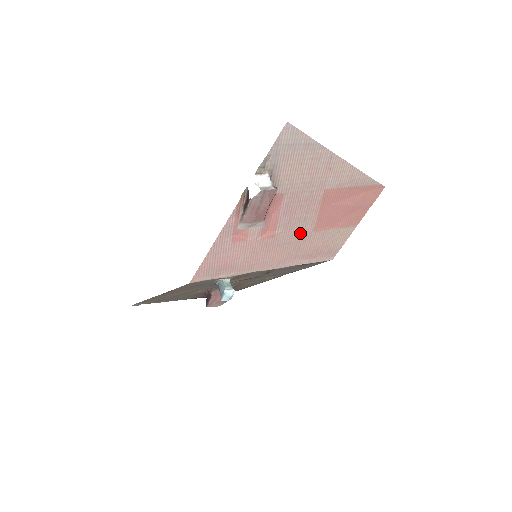
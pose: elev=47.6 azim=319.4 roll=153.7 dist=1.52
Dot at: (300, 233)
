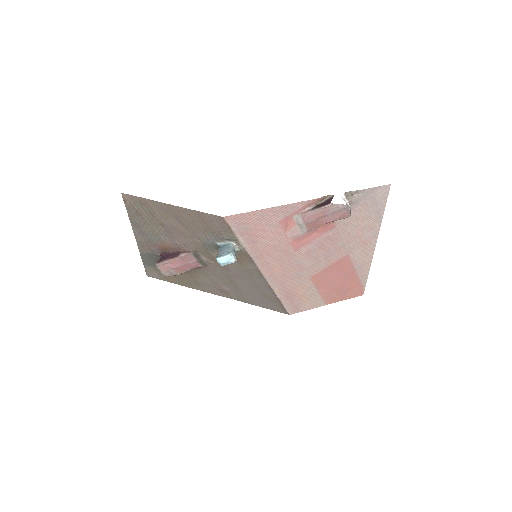
Dot at: (305, 268)
